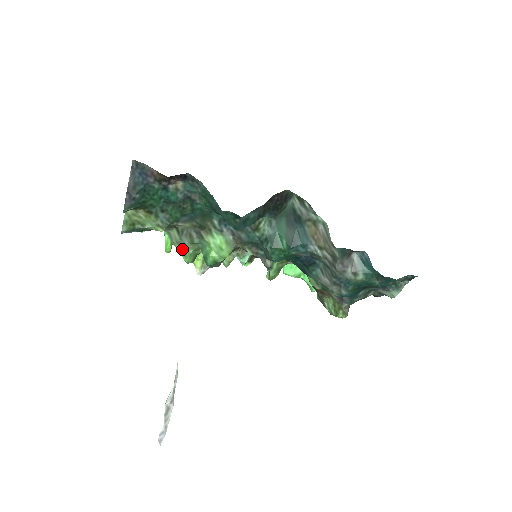
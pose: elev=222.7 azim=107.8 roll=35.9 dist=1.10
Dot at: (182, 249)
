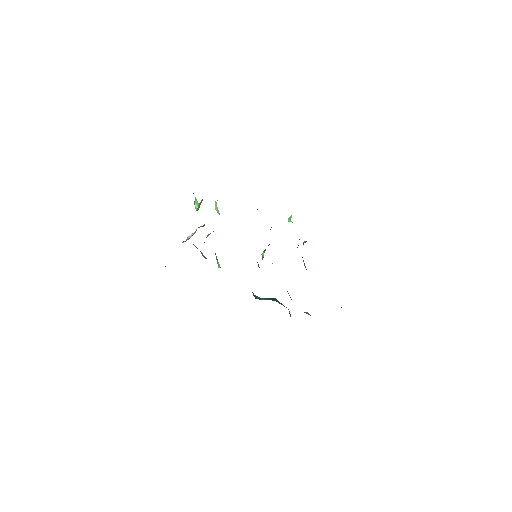
Dot at: occluded
